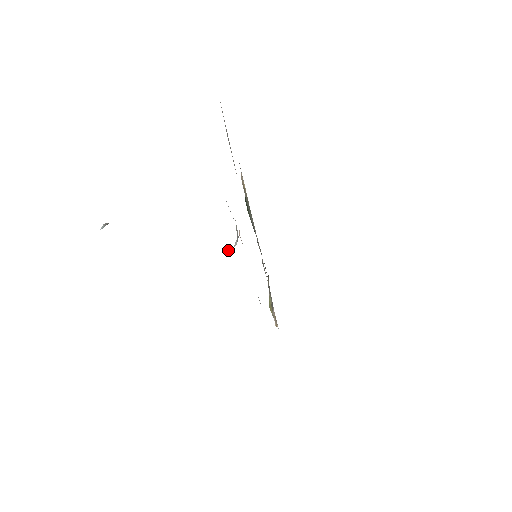
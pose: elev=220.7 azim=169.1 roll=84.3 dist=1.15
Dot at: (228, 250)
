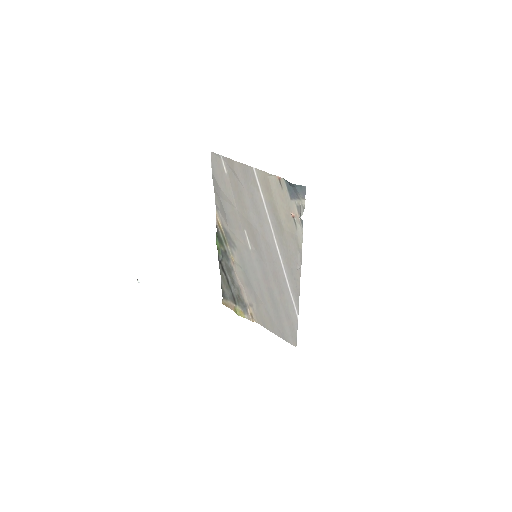
Dot at: occluded
